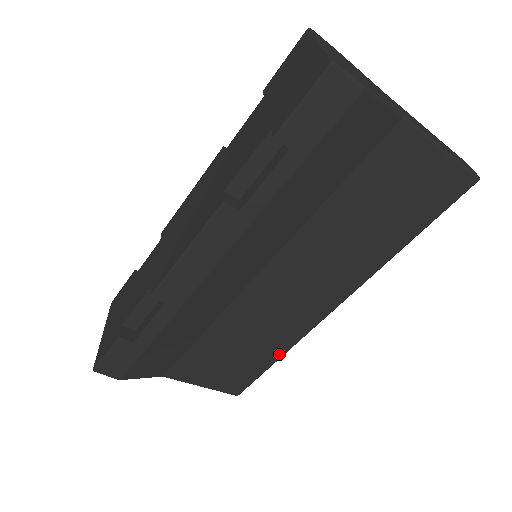
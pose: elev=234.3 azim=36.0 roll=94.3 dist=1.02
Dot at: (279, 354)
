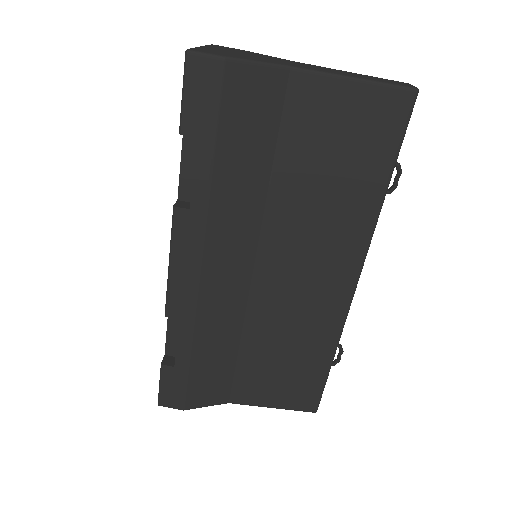
Dot at: (329, 352)
